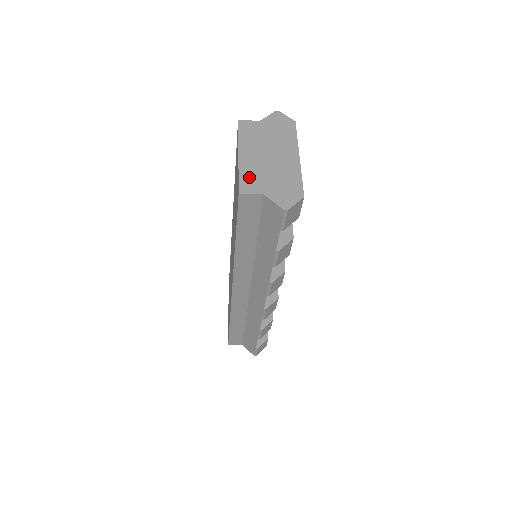
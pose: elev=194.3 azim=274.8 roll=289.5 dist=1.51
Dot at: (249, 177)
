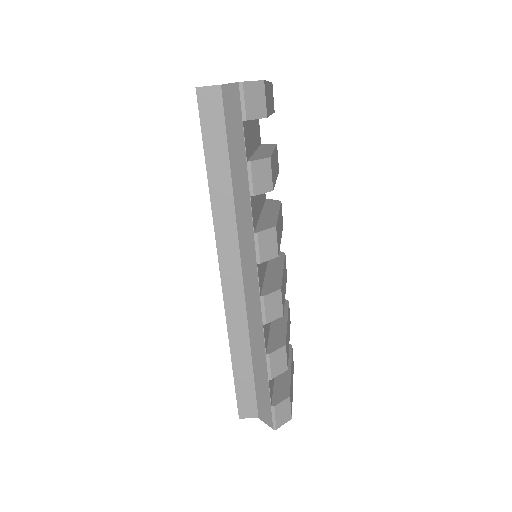
Dot at: occluded
